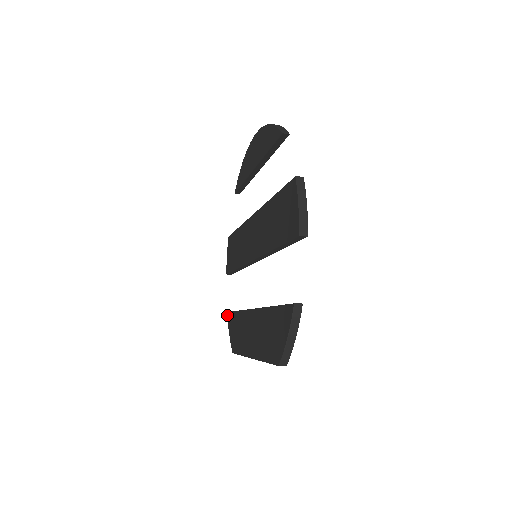
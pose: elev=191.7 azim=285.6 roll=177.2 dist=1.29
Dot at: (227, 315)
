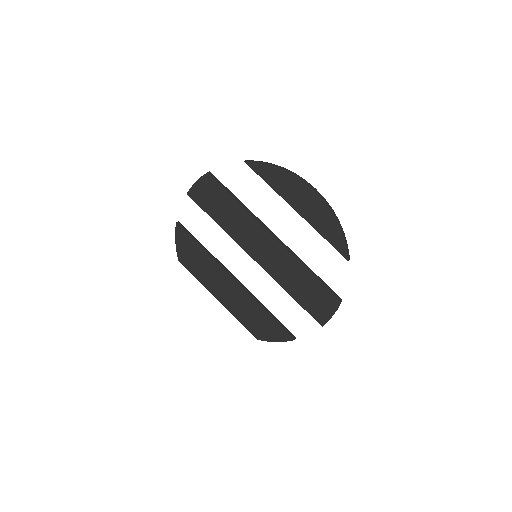
Dot at: (176, 226)
